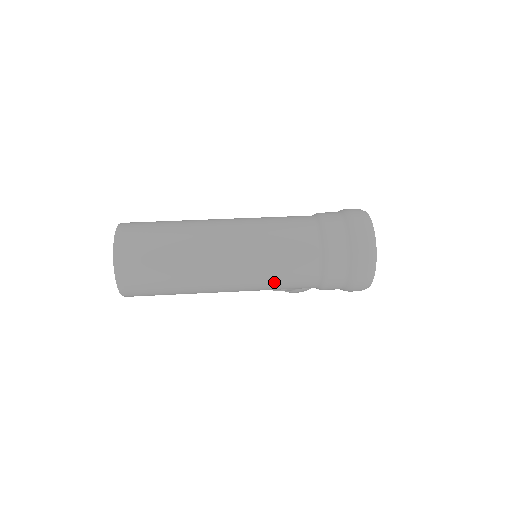
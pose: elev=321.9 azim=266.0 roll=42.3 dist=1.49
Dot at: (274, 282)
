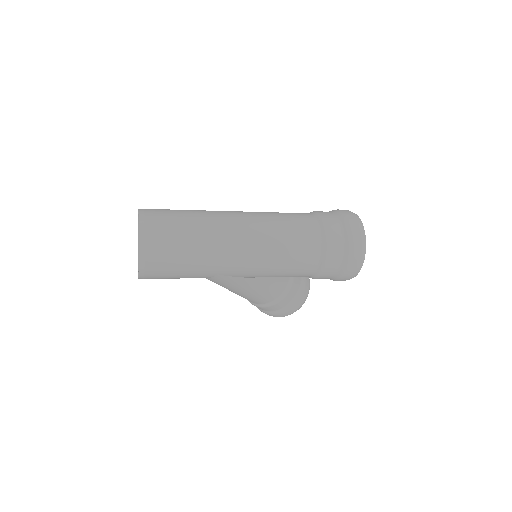
Dot at: (282, 258)
